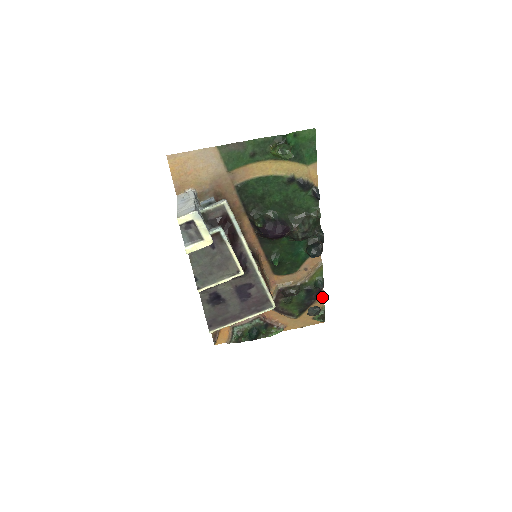
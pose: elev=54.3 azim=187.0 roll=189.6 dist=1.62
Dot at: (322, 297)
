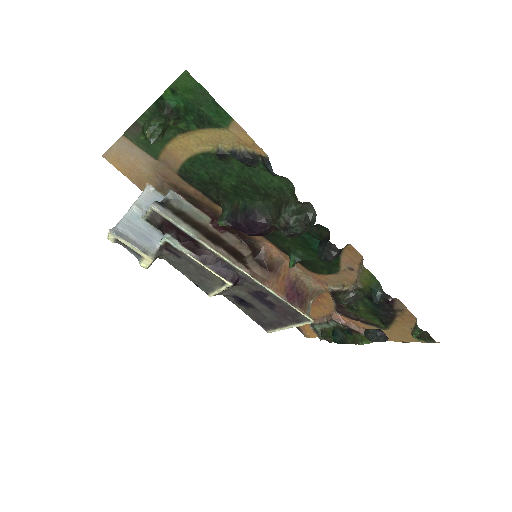
Dot at: (406, 309)
